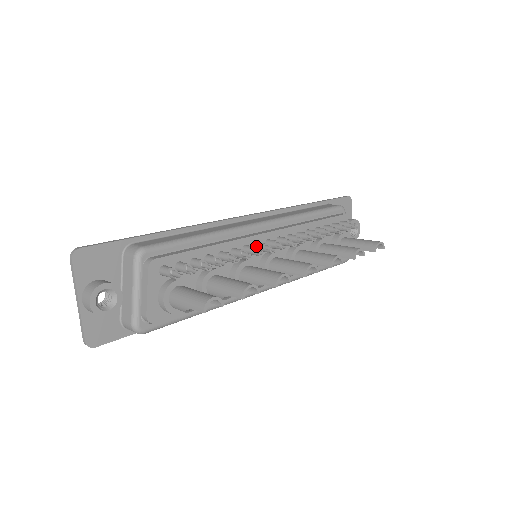
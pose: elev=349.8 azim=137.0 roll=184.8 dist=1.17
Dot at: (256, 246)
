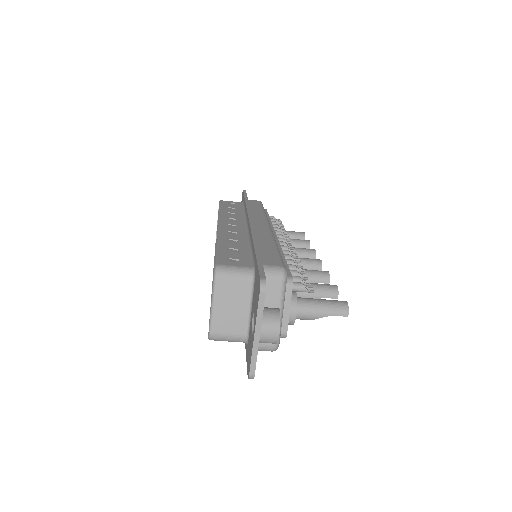
Dot at: occluded
